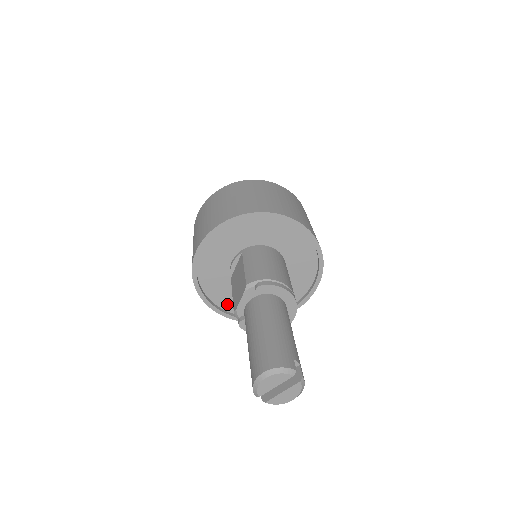
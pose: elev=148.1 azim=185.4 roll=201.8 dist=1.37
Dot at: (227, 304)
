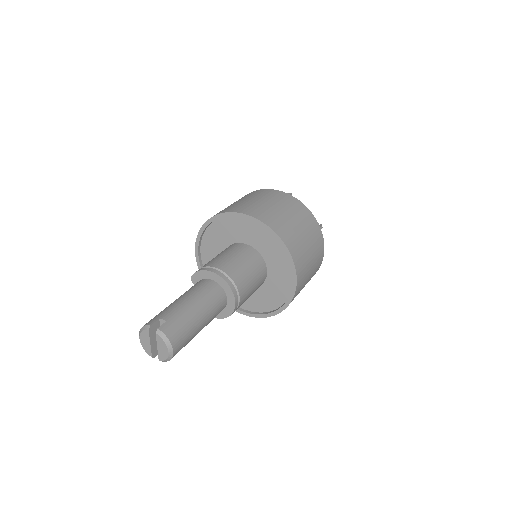
Dot at: (254, 306)
